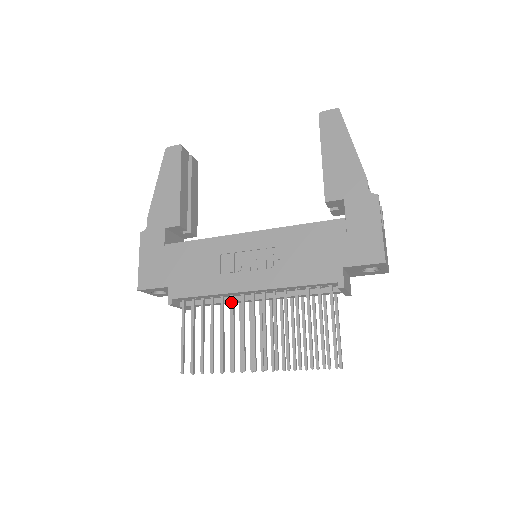
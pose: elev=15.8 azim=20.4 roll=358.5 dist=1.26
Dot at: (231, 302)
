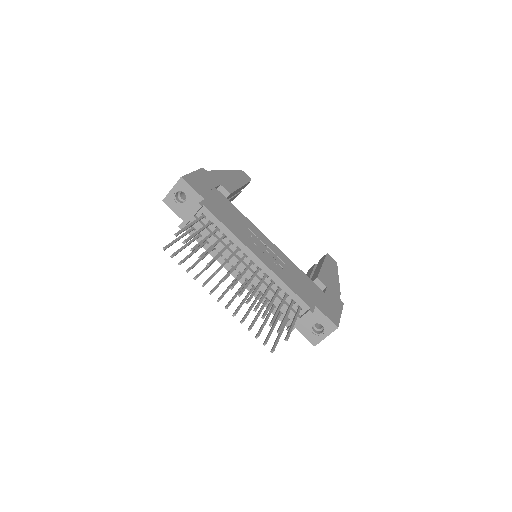
Dot at: (237, 249)
